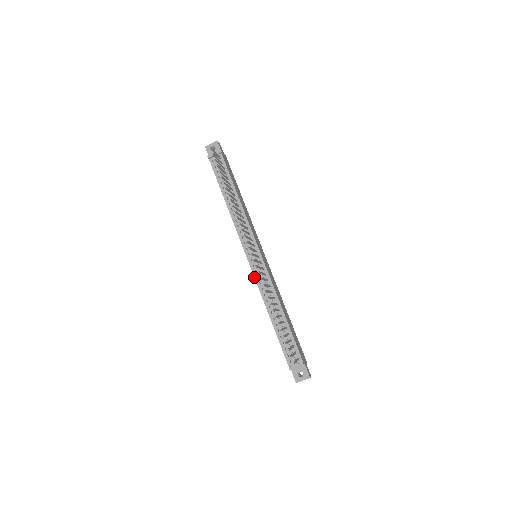
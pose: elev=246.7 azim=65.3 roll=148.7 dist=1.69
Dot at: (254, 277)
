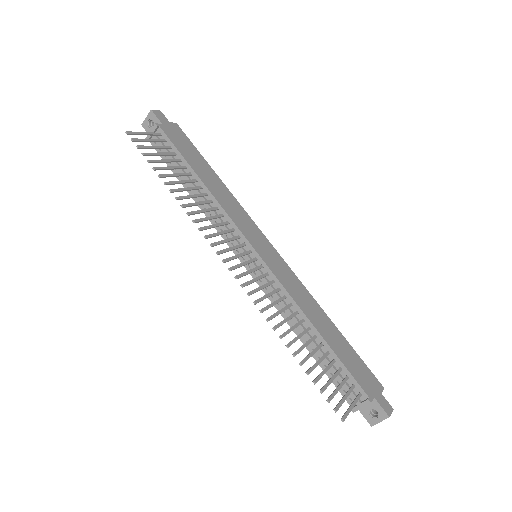
Dot at: occluded
